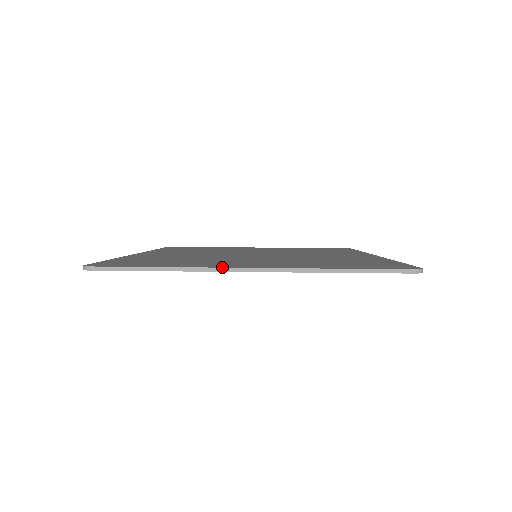
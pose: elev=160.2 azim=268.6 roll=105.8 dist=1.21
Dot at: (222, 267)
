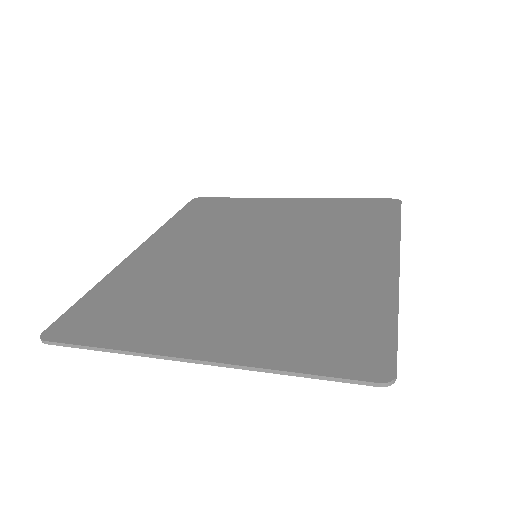
Dot at: (163, 354)
